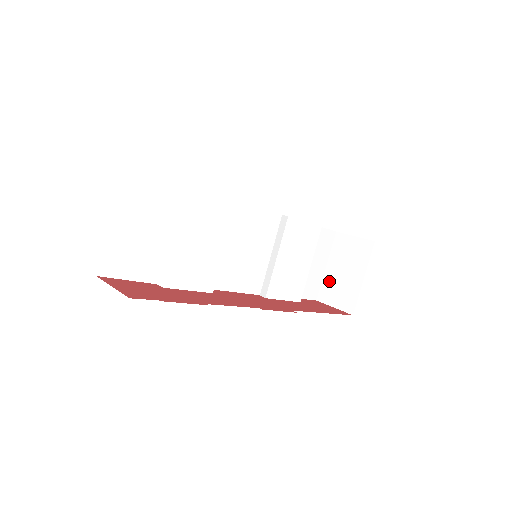
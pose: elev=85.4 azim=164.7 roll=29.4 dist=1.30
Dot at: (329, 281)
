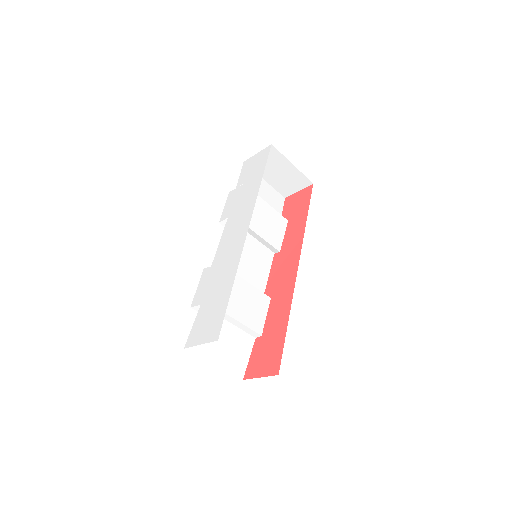
Dot at: (277, 185)
